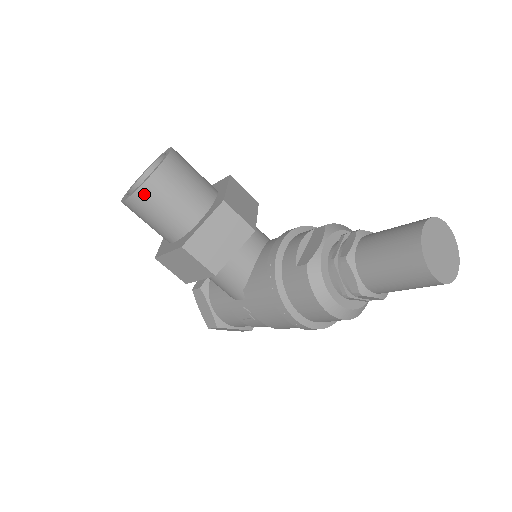
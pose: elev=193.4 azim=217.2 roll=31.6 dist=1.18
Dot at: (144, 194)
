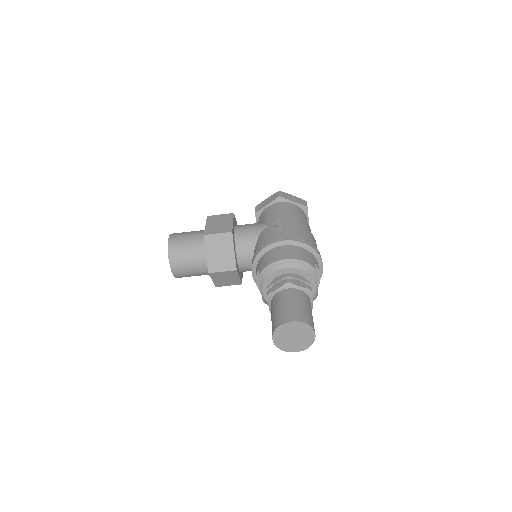
Dot at: (181, 277)
